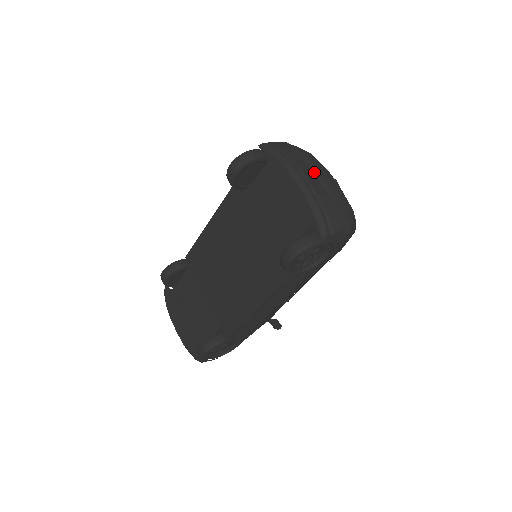
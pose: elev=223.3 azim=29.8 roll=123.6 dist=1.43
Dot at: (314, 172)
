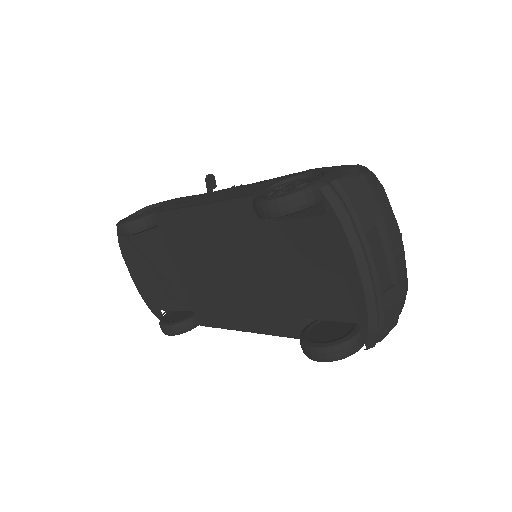
Dot at: (385, 246)
